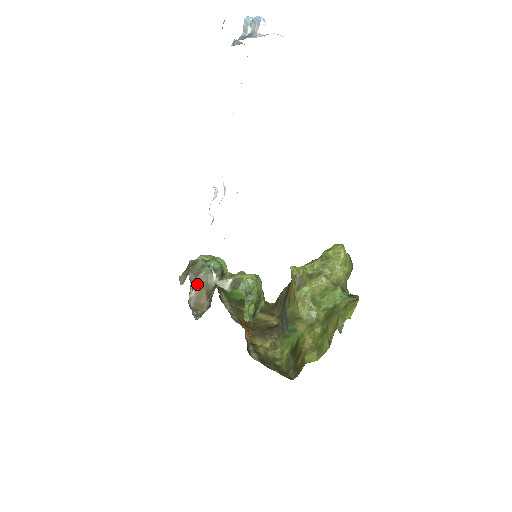
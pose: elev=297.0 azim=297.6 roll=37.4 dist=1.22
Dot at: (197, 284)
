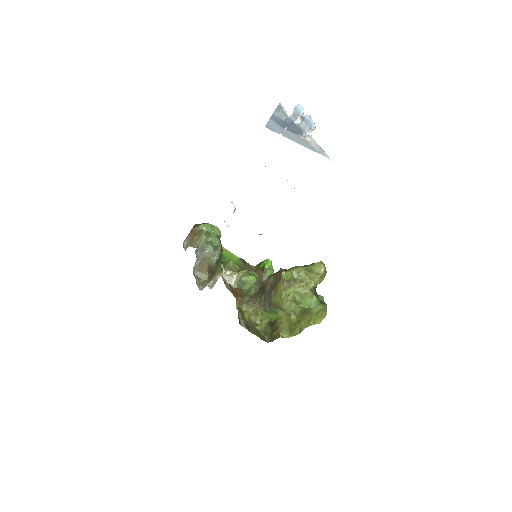
Dot at: (201, 259)
